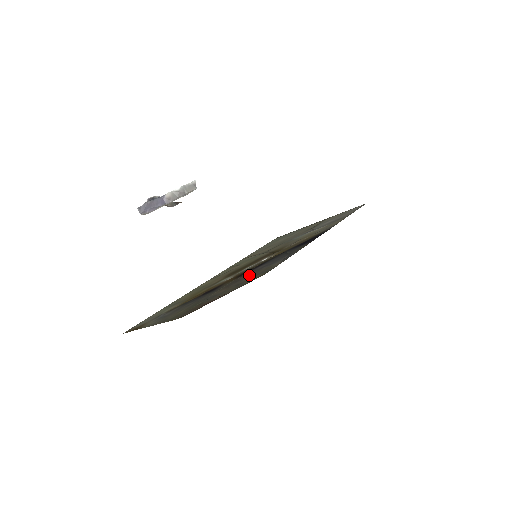
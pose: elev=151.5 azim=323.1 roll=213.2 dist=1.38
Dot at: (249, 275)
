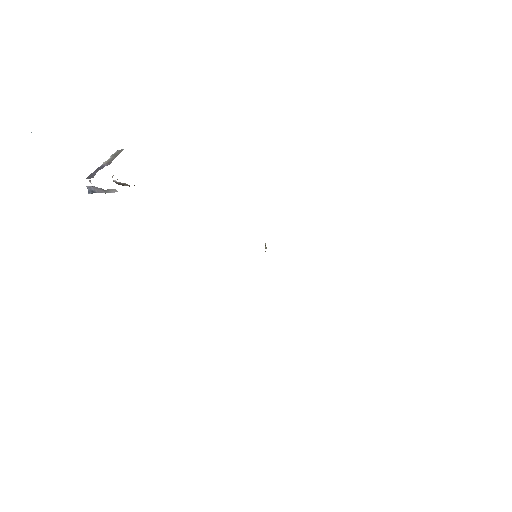
Dot at: occluded
